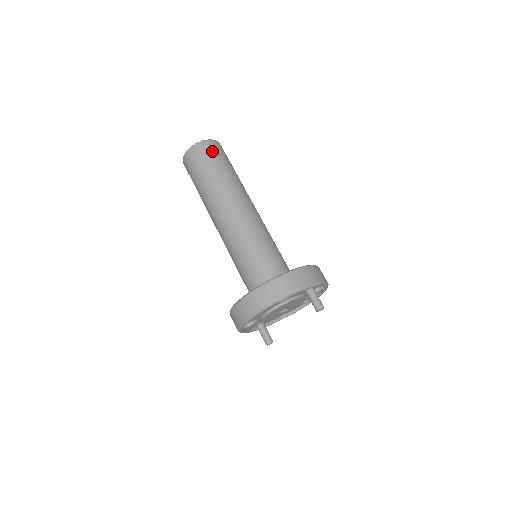
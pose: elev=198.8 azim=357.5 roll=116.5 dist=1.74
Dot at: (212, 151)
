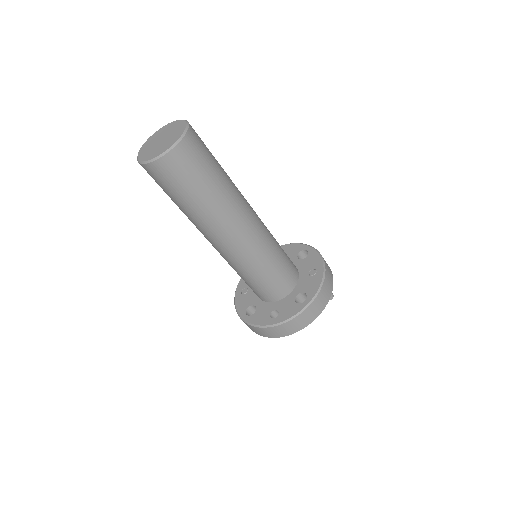
Dot at: (196, 154)
